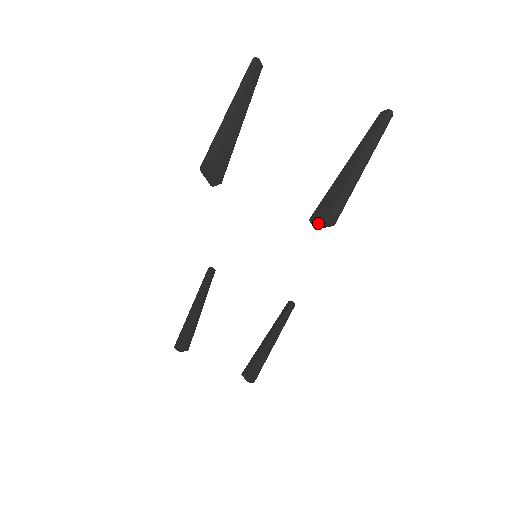
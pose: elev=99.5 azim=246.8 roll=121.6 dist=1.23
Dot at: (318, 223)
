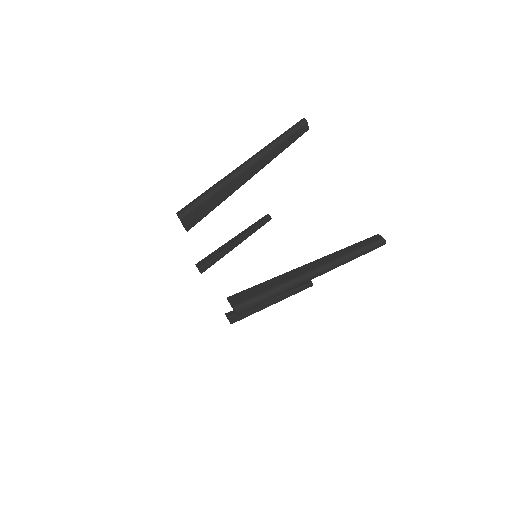
Dot at: occluded
